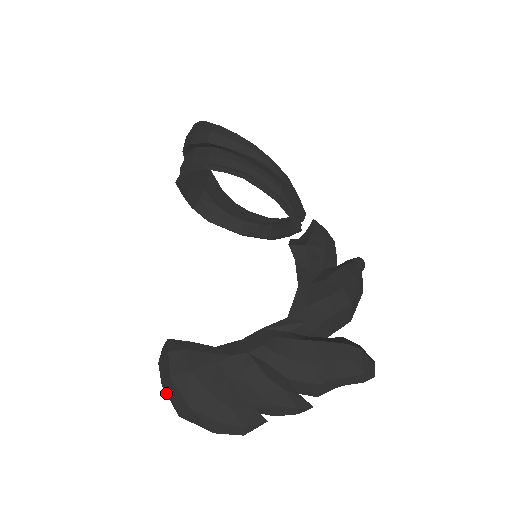
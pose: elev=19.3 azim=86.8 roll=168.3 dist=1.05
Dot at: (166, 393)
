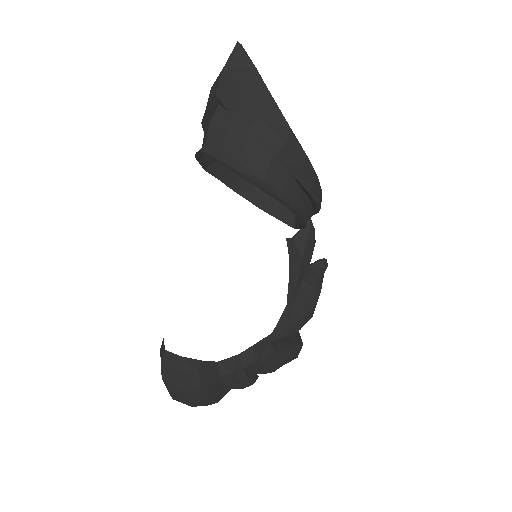
Dot at: (165, 385)
